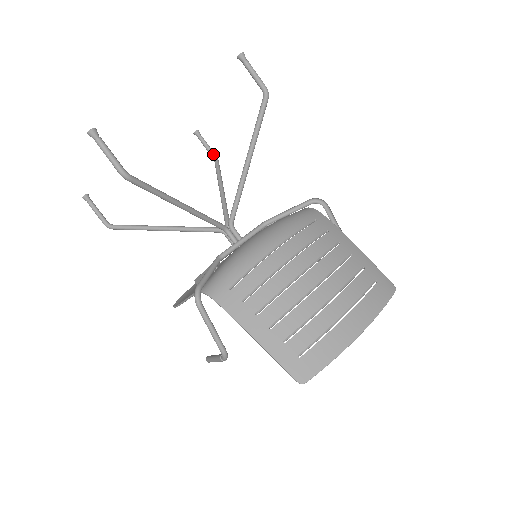
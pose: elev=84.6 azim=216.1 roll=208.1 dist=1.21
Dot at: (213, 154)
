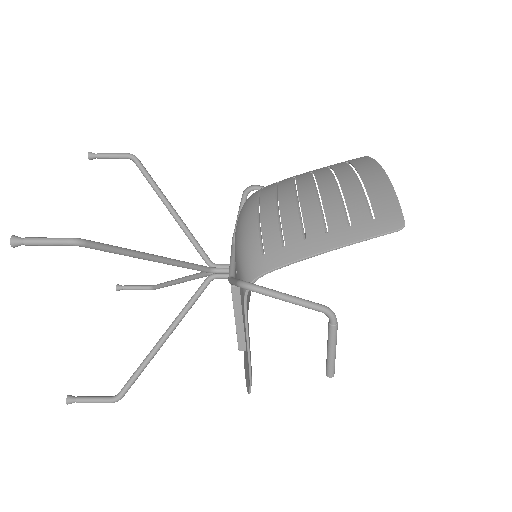
Dot at: (147, 286)
